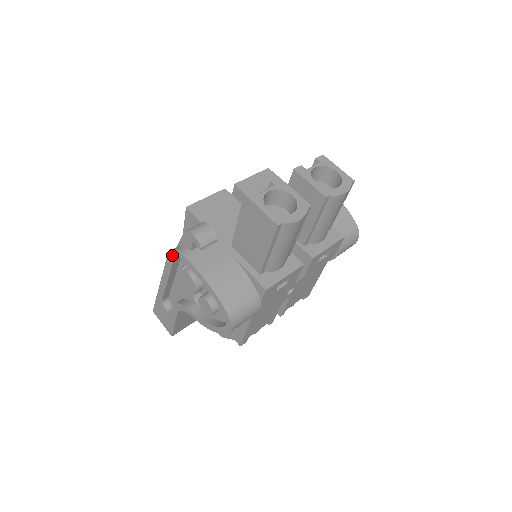
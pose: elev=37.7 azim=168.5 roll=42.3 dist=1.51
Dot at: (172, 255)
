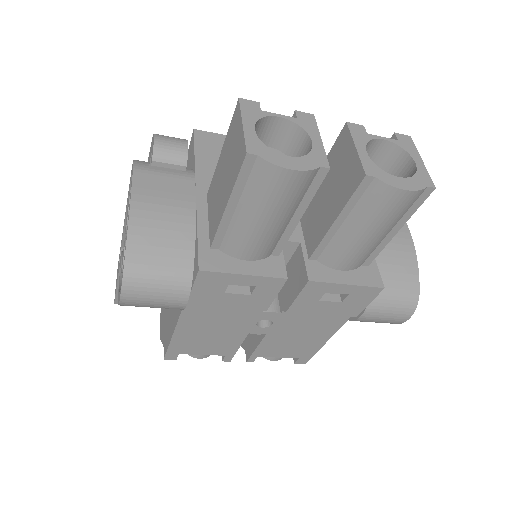
Dot at: occluded
